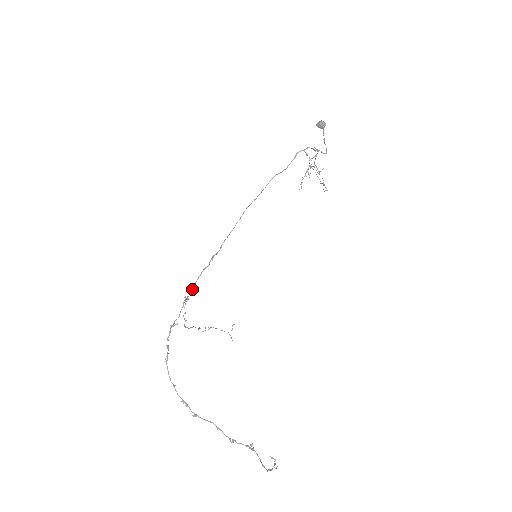
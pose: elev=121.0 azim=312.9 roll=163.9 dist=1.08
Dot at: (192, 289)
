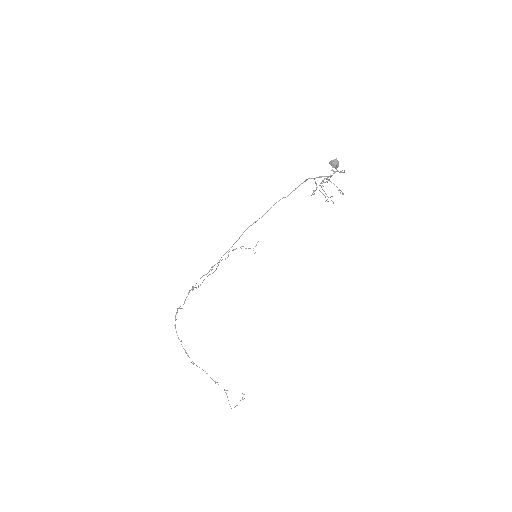
Dot at: occluded
